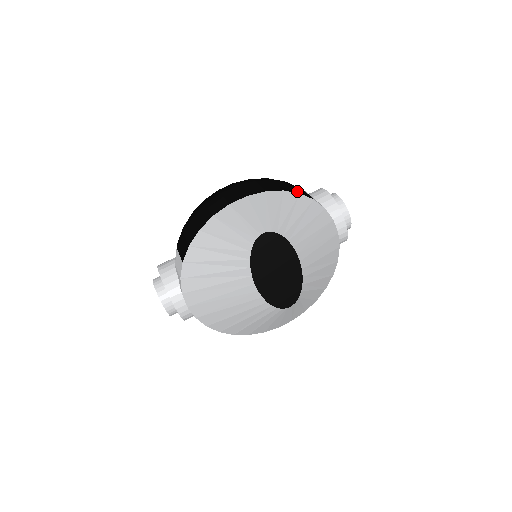
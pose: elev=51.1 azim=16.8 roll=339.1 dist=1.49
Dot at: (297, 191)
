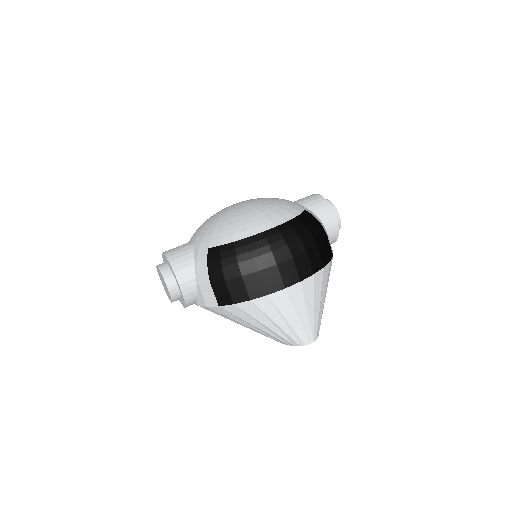
Dot at: (329, 257)
